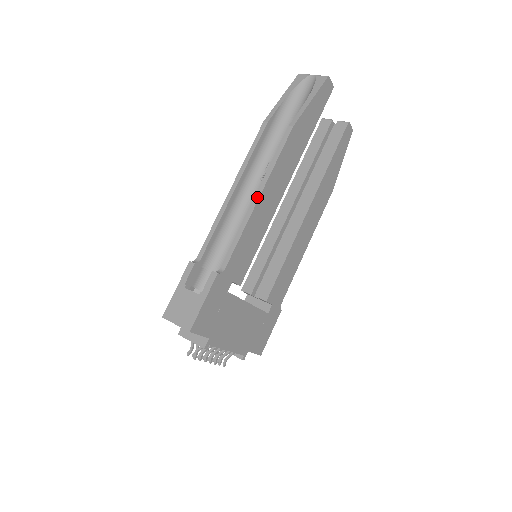
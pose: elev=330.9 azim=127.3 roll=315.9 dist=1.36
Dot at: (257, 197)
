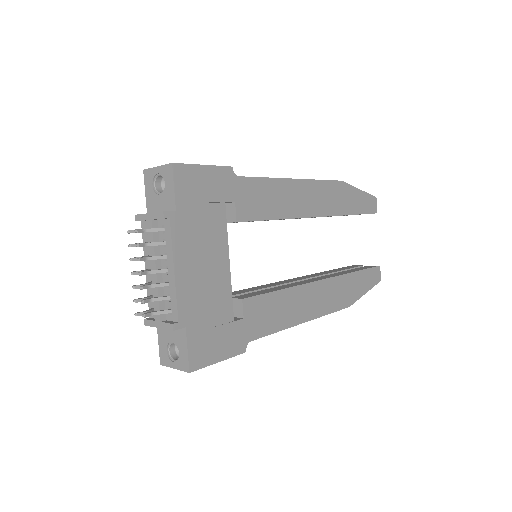
Dot at: (294, 179)
